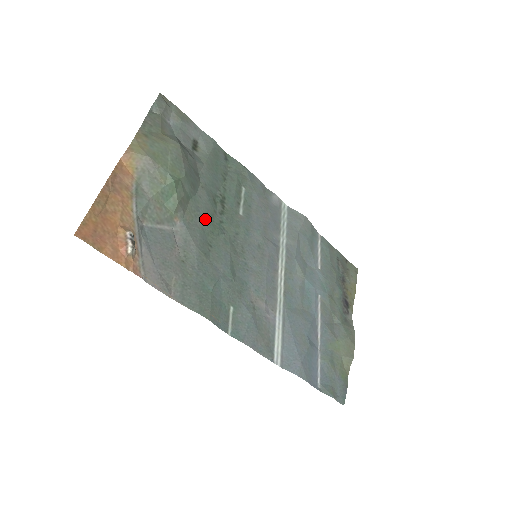
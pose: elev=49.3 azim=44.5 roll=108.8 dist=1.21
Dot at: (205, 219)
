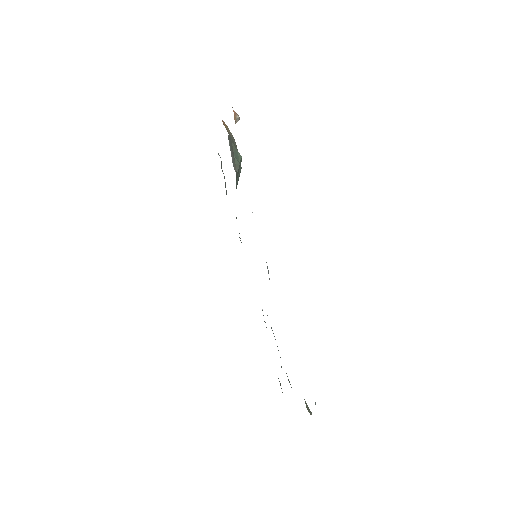
Dot at: occluded
